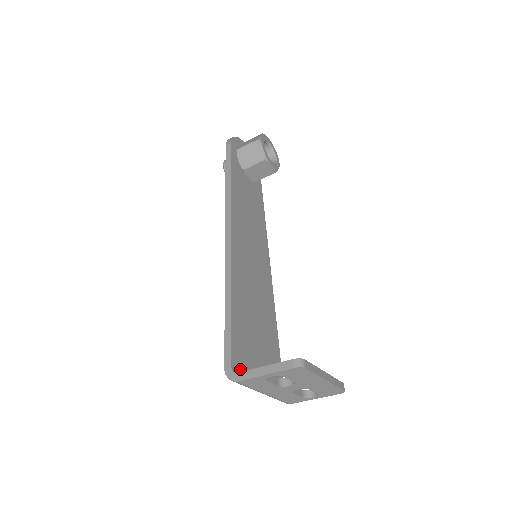
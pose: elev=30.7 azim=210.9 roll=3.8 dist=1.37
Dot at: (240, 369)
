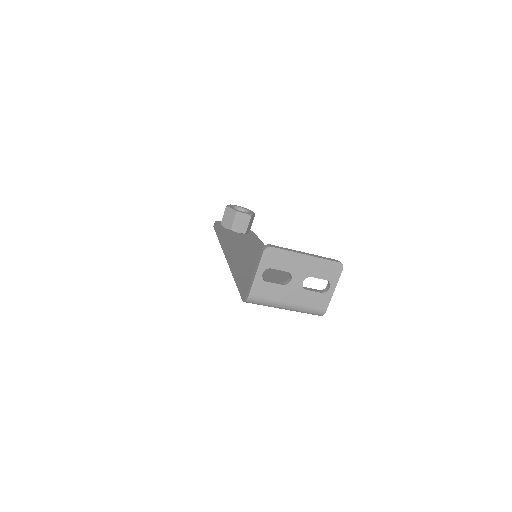
Dot at: occluded
